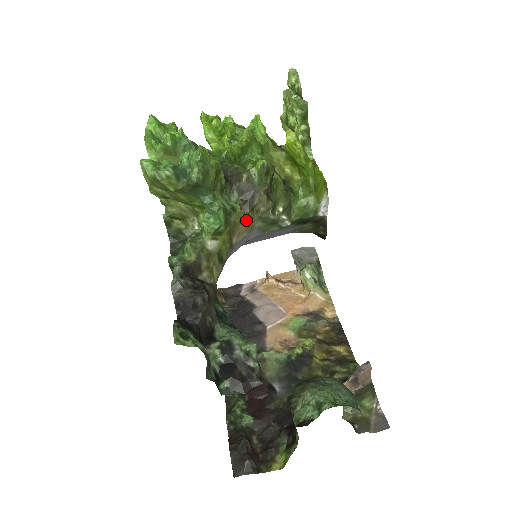
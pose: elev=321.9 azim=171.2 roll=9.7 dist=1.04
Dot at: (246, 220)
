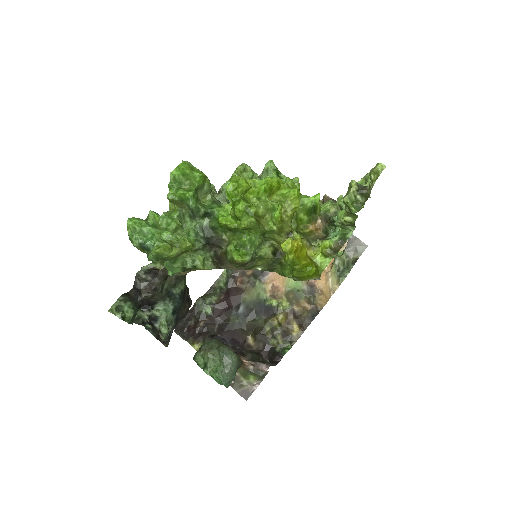
Dot at: occluded
